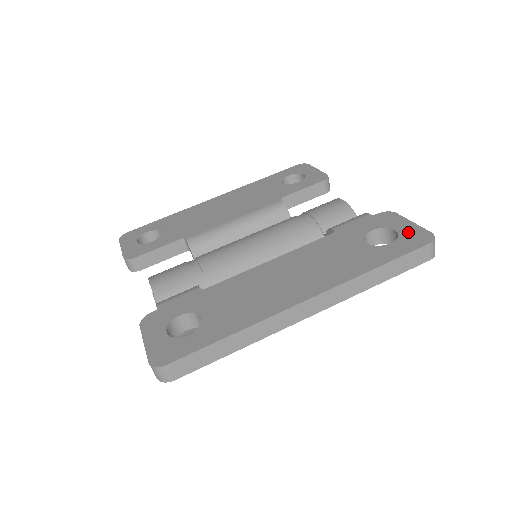
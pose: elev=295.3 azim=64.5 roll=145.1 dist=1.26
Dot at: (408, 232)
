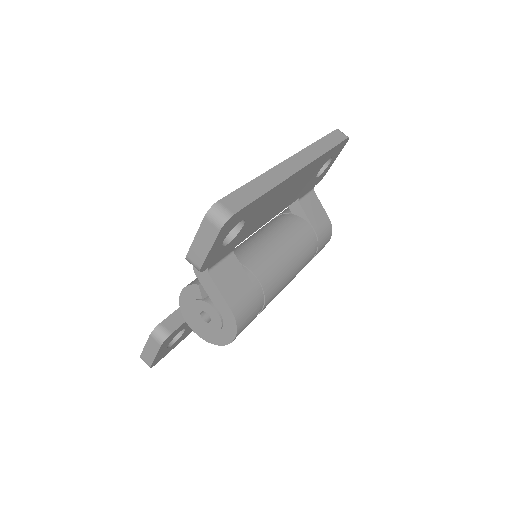
Dot at: occluded
